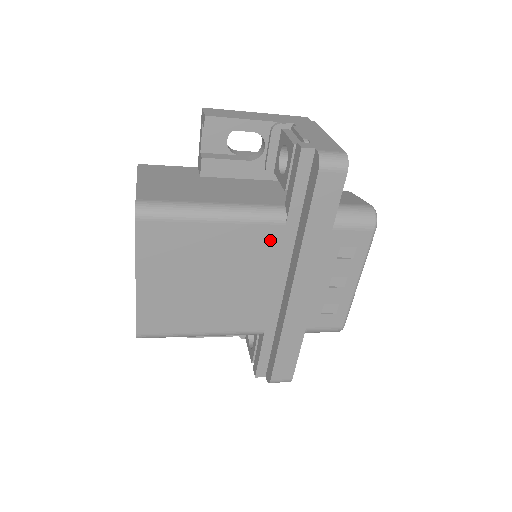
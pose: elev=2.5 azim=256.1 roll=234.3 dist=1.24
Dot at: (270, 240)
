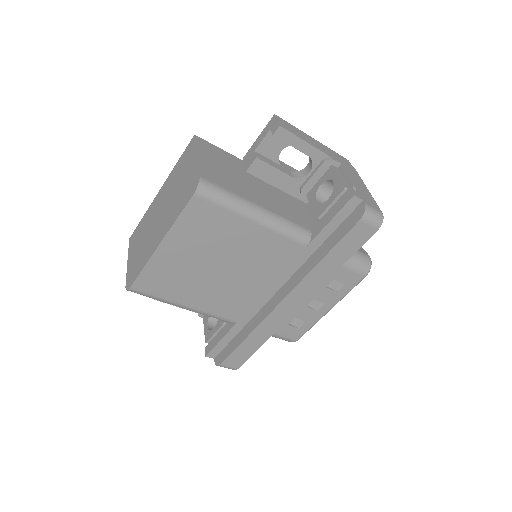
Dot at: (287, 254)
